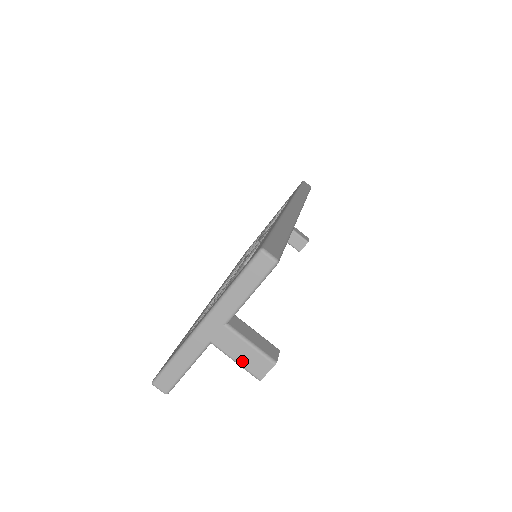
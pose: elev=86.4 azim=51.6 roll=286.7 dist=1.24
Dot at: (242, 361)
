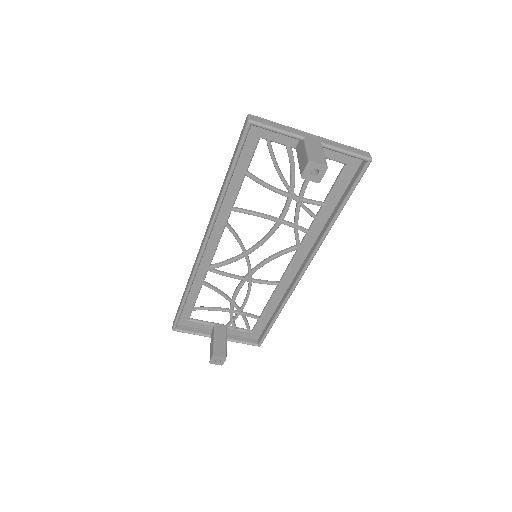
Dot at: (312, 151)
